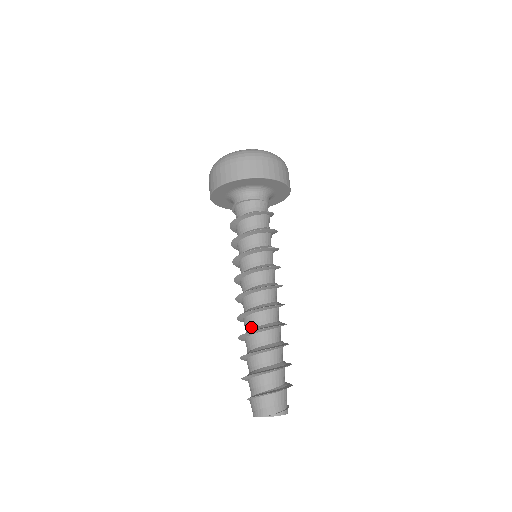
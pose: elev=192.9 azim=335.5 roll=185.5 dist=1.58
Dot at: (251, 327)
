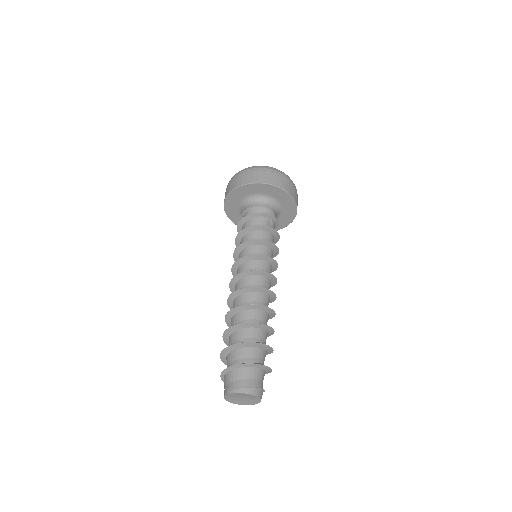
Dot at: occluded
